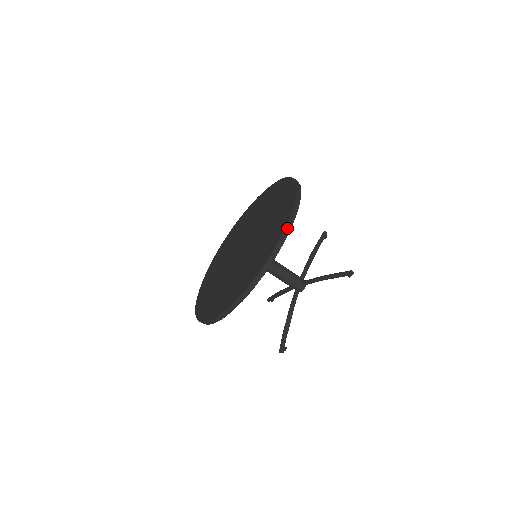
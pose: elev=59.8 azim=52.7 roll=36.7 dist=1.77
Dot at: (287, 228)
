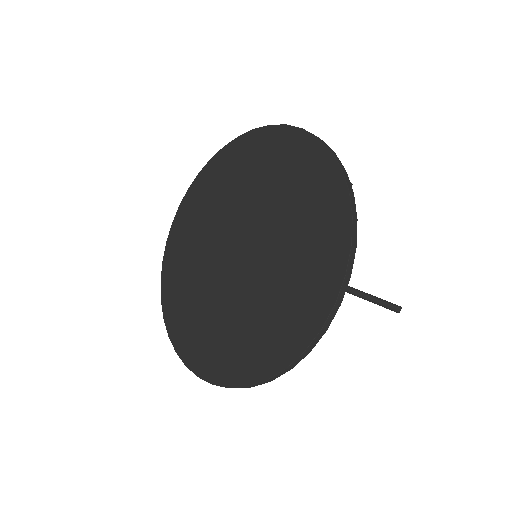
Dot at: (335, 306)
